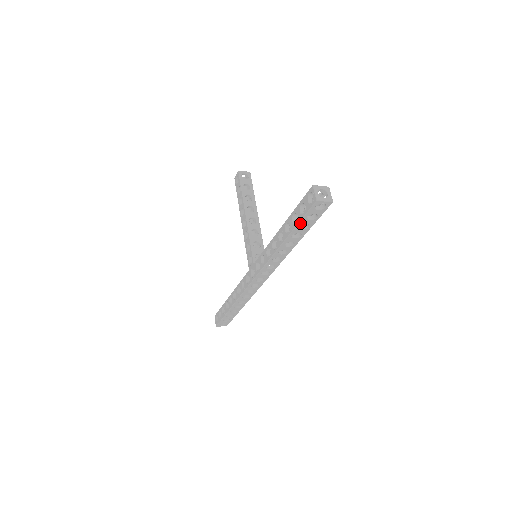
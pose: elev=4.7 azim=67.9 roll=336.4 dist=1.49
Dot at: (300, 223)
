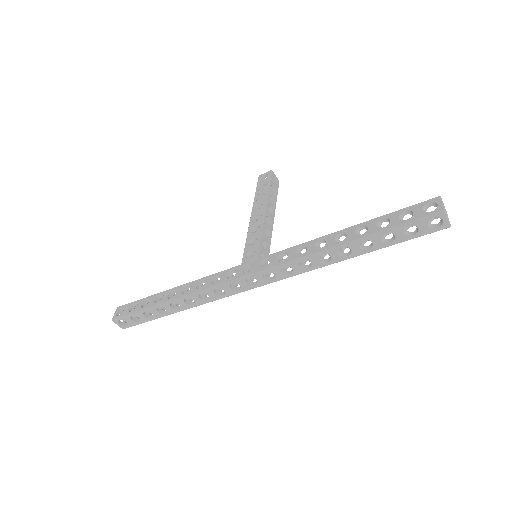
Dot at: (392, 229)
